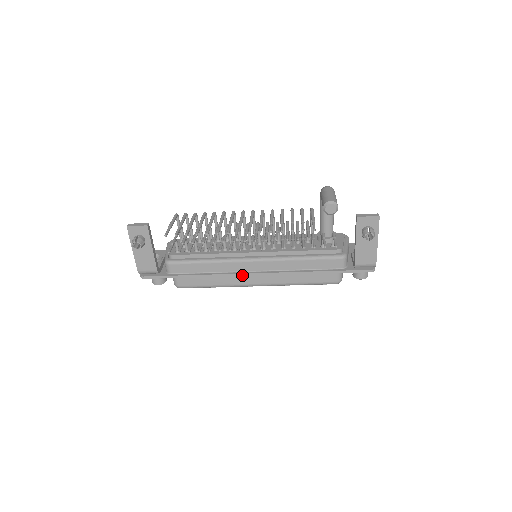
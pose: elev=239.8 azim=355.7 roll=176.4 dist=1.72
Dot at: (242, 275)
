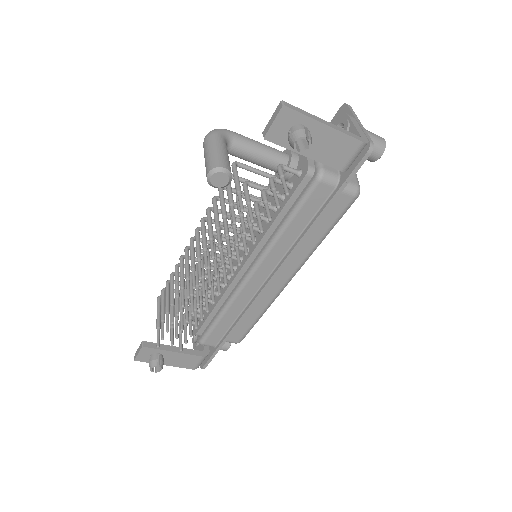
Dot at: (261, 294)
